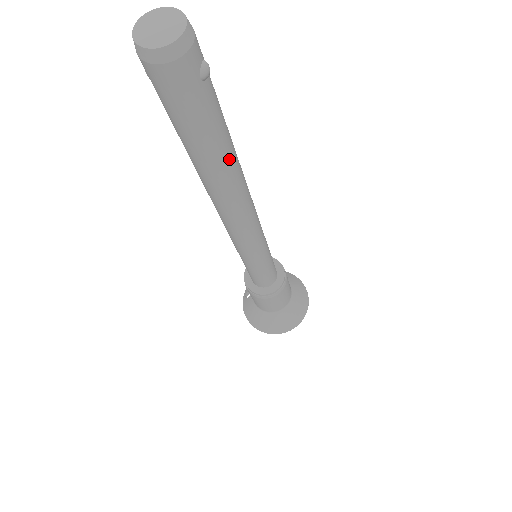
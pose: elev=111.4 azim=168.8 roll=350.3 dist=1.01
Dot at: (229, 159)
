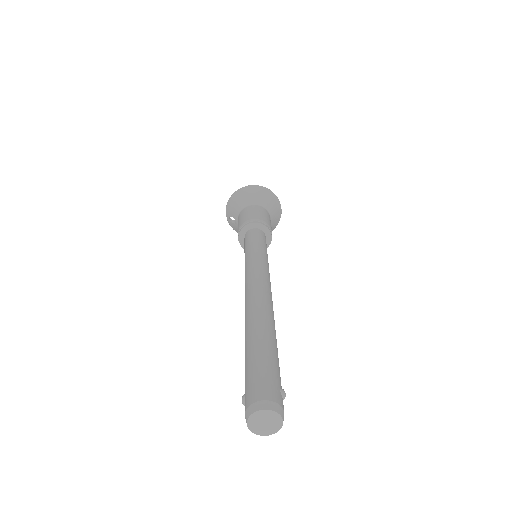
Dot at: occluded
